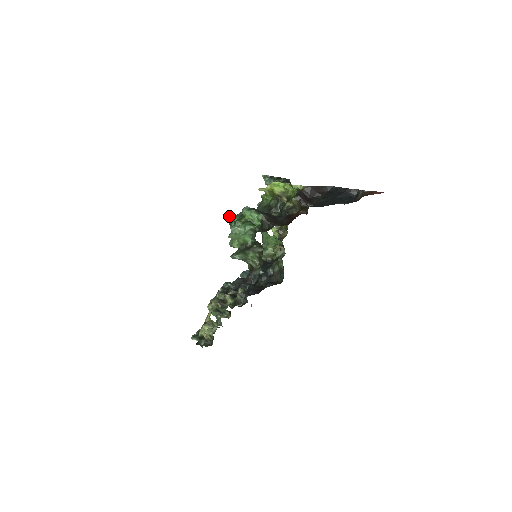
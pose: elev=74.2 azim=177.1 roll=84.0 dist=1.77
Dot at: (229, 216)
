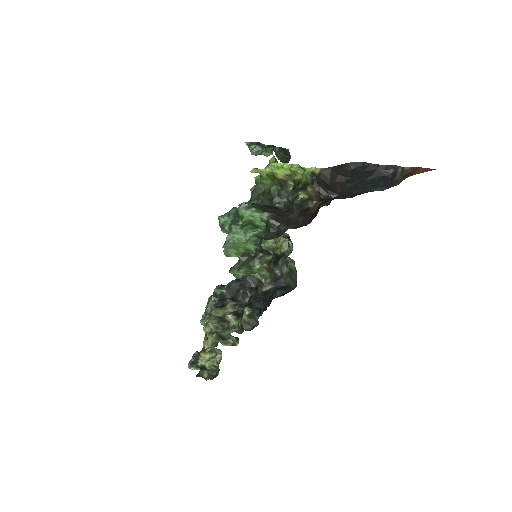
Dot at: (218, 216)
